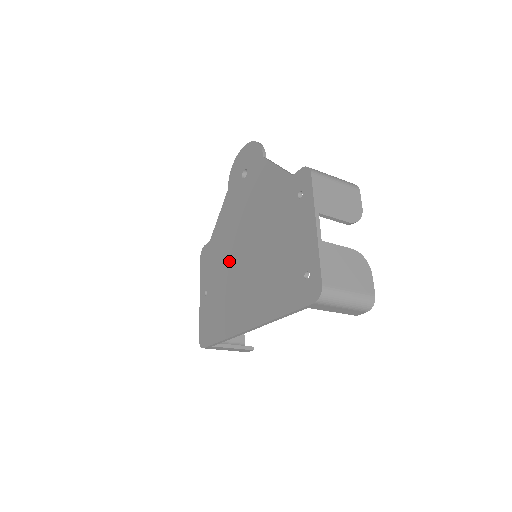
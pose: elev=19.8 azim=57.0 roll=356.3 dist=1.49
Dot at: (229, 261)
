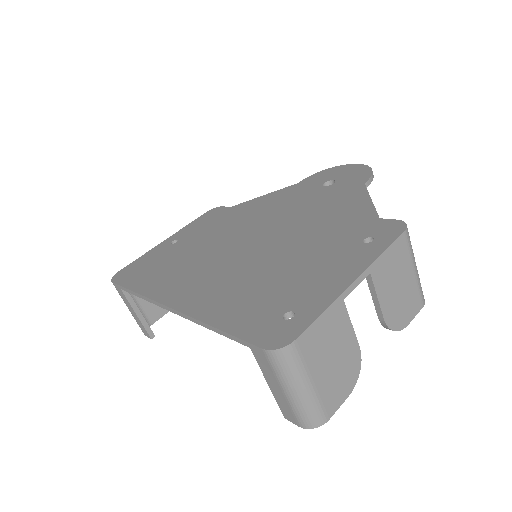
Dot at: (227, 235)
